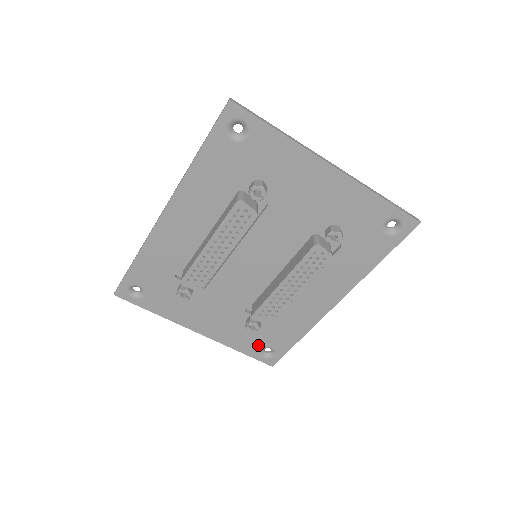
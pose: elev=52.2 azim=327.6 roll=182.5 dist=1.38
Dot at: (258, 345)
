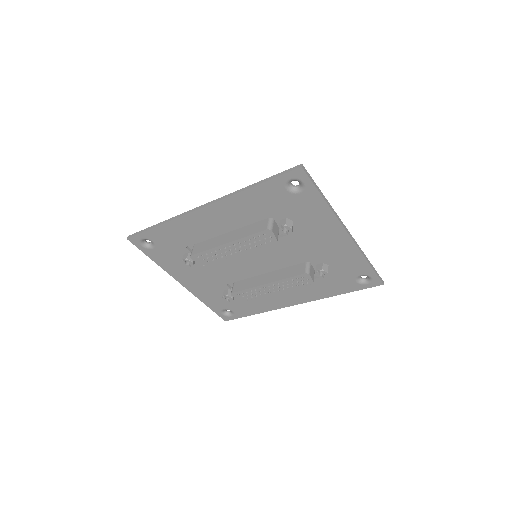
Dot at: (223, 306)
